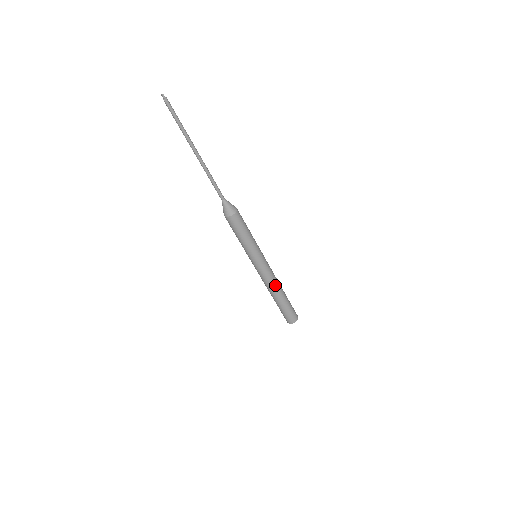
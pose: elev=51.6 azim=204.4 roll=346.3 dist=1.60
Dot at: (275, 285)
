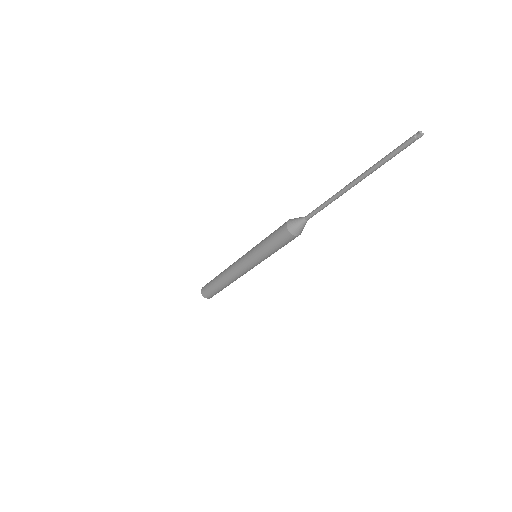
Dot at: (239, 277)
